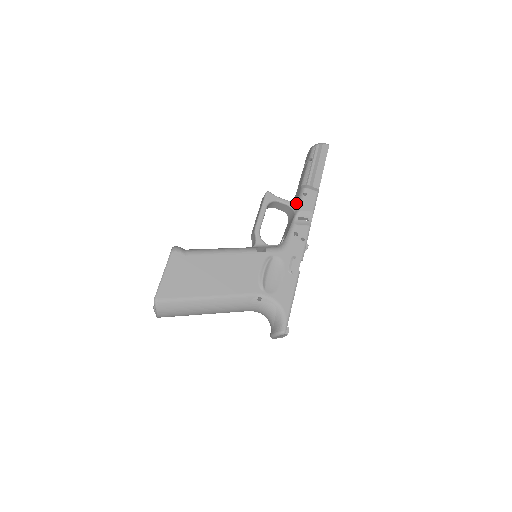
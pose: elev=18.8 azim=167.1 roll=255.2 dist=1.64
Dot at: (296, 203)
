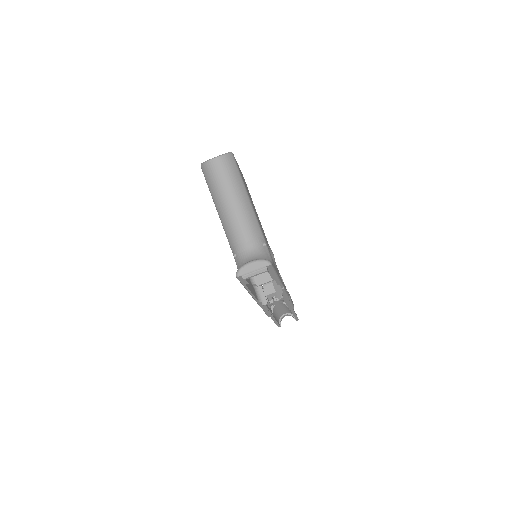
Dot at: occluded
